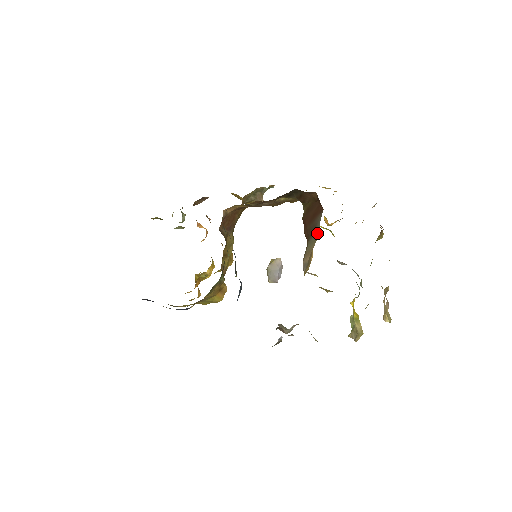
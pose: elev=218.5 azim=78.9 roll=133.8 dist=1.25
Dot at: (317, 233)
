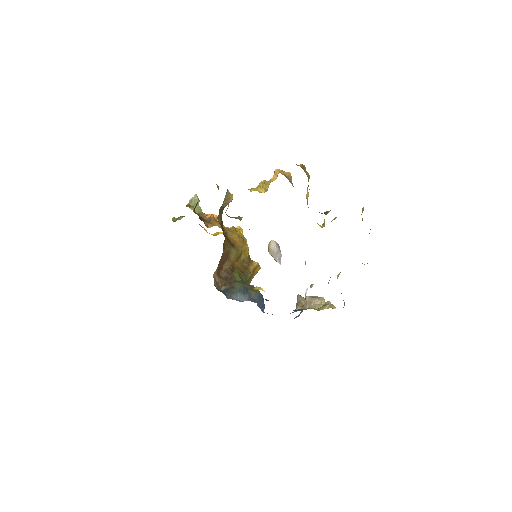
Dot at: occluded
